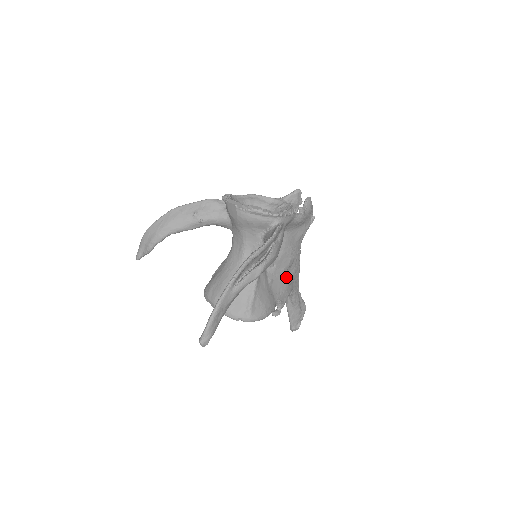
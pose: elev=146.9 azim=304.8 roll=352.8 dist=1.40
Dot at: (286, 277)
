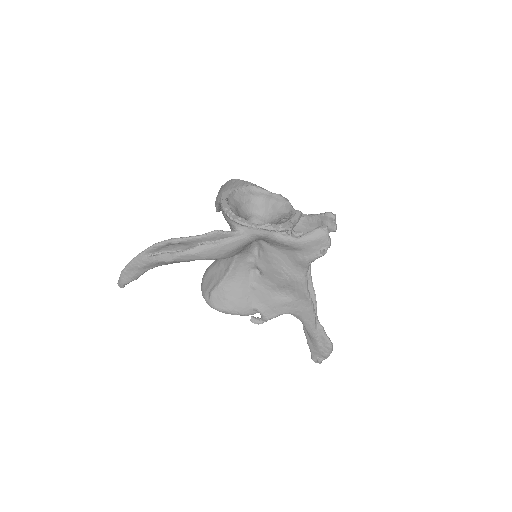
Dot at: (280, 295)
